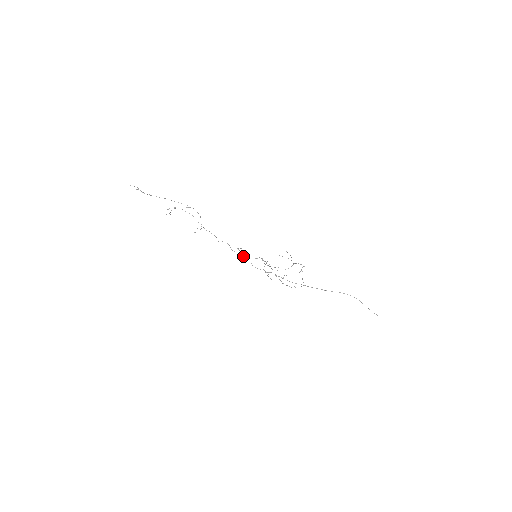
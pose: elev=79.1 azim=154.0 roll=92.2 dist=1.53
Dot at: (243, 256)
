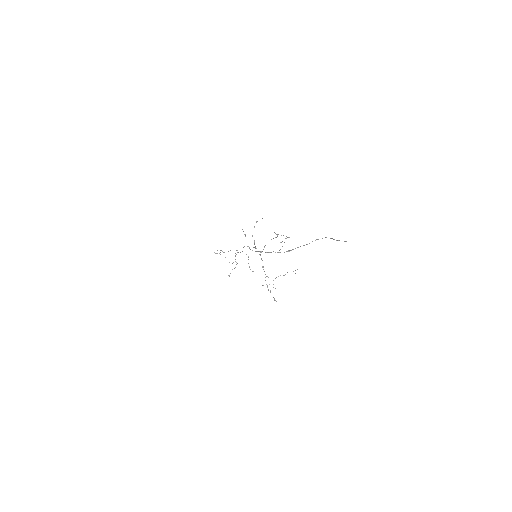
Dot at: occluded
